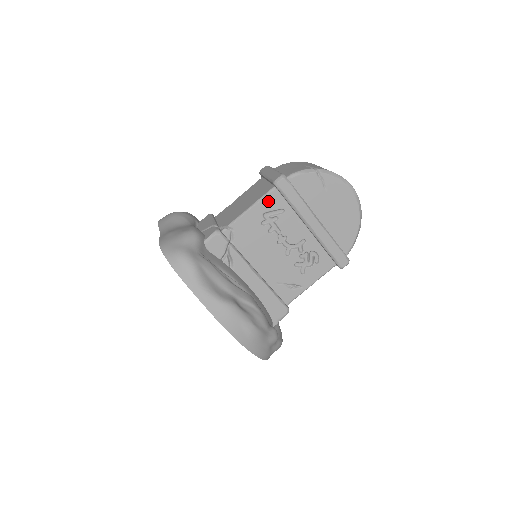
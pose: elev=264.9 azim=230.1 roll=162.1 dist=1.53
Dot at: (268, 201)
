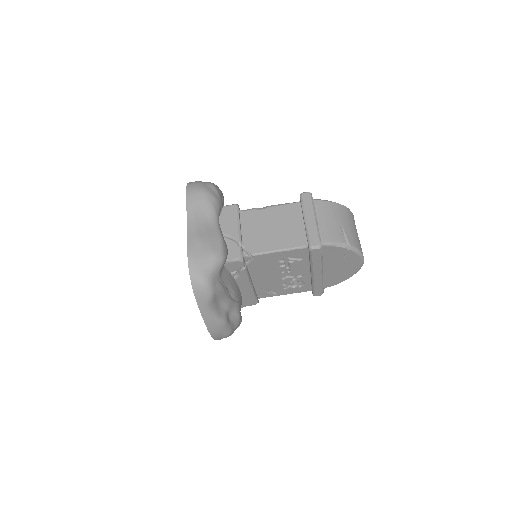
Dot at: (295, 252)
